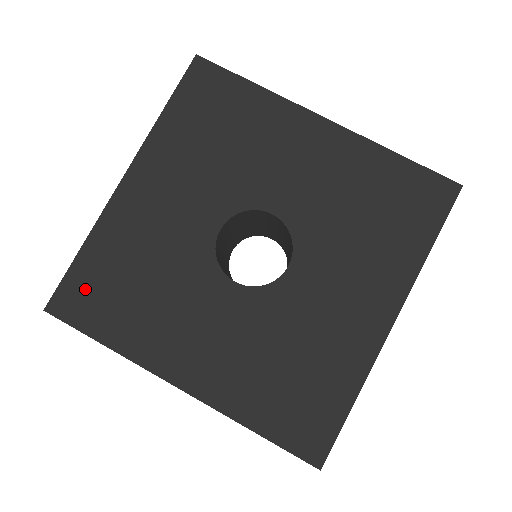
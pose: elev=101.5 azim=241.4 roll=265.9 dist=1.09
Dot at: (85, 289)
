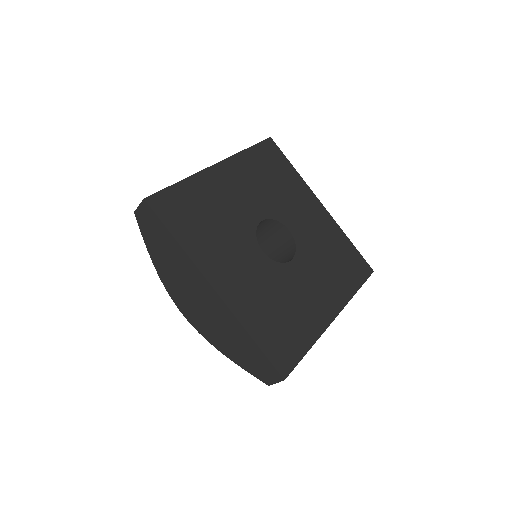
Dot at: (175, 203)
